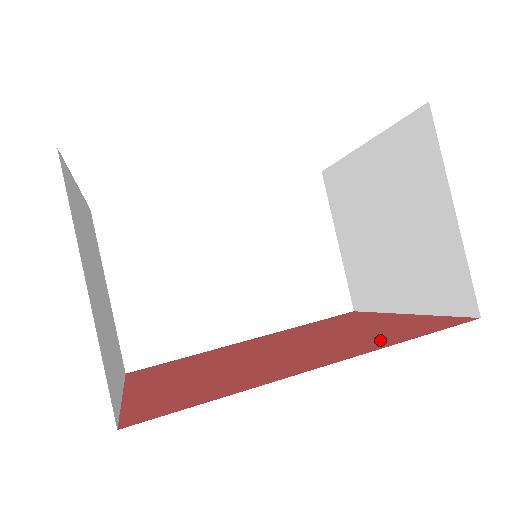
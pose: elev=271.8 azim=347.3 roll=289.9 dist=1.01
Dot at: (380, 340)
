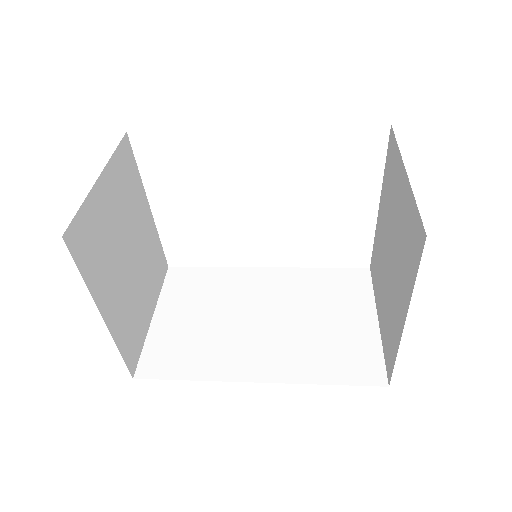
Dot at: occluded
